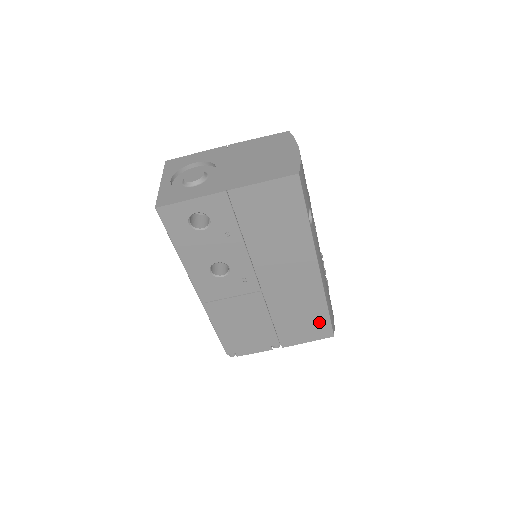
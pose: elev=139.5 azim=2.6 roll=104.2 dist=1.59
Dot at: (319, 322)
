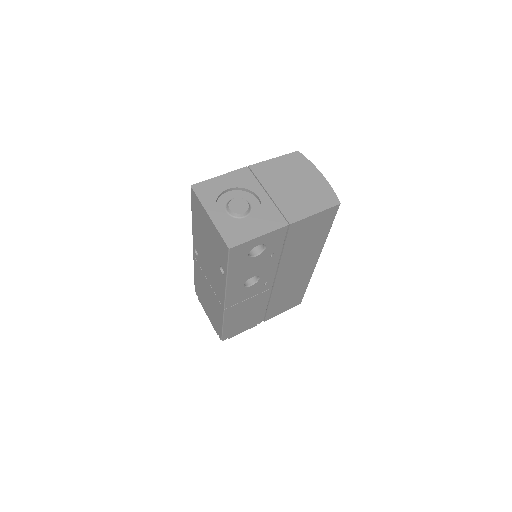
Dot at: (297, 297)
